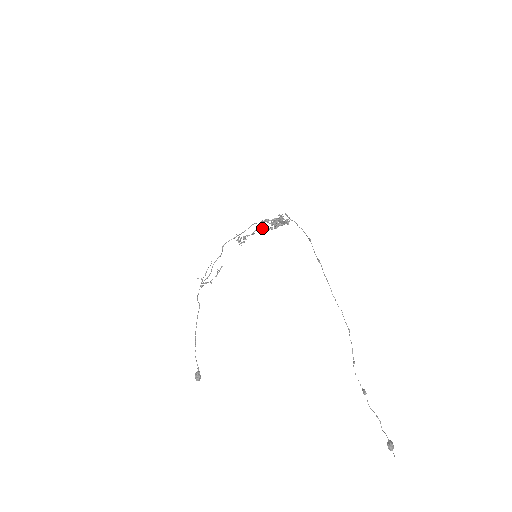
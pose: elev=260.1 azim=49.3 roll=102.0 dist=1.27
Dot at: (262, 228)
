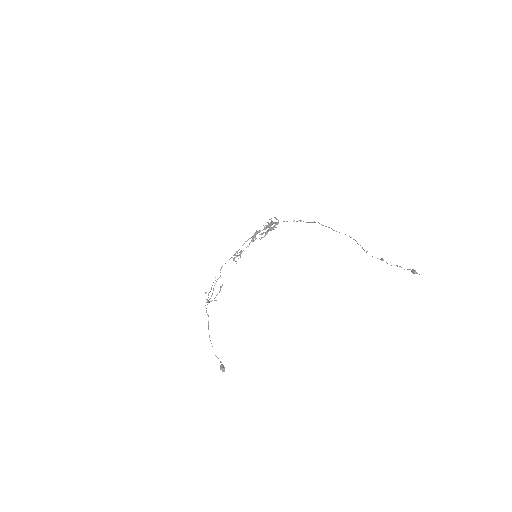
Dot at: (255, 239)
